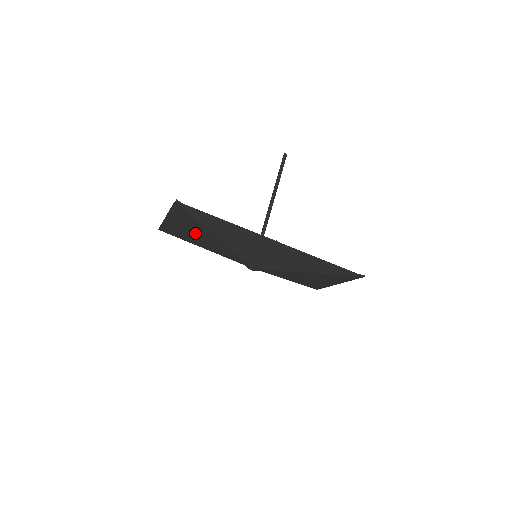
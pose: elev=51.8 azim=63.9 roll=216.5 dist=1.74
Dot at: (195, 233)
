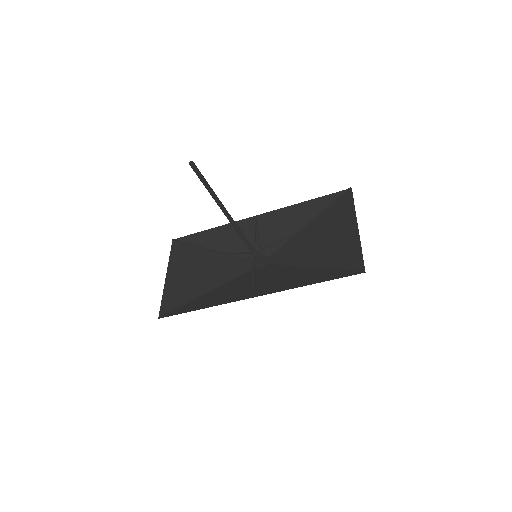
Dot at: (195, 274)
